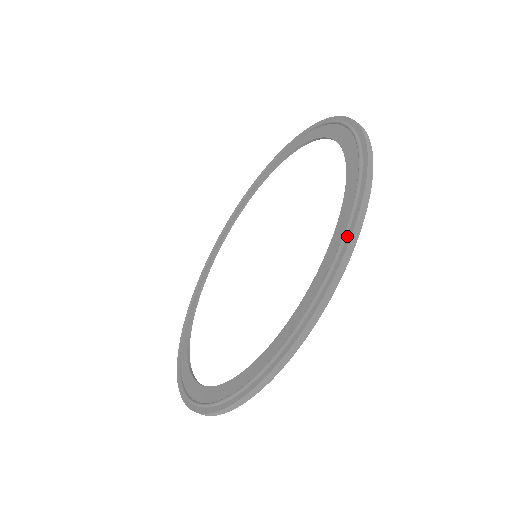
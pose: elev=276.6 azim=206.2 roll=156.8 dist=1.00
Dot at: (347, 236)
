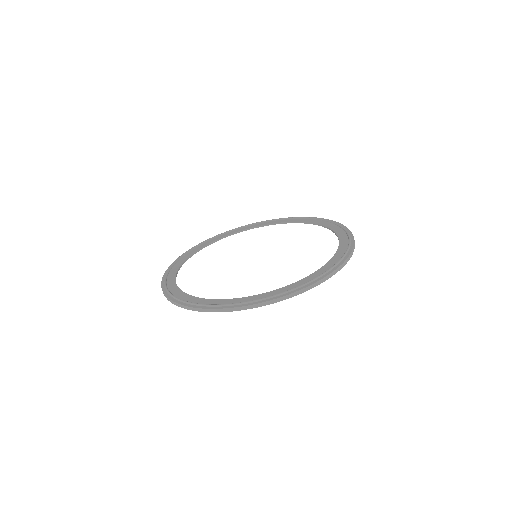
Dot at: (350, 247)
